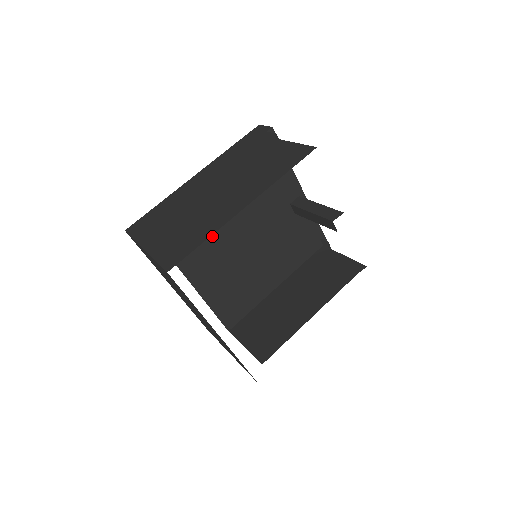
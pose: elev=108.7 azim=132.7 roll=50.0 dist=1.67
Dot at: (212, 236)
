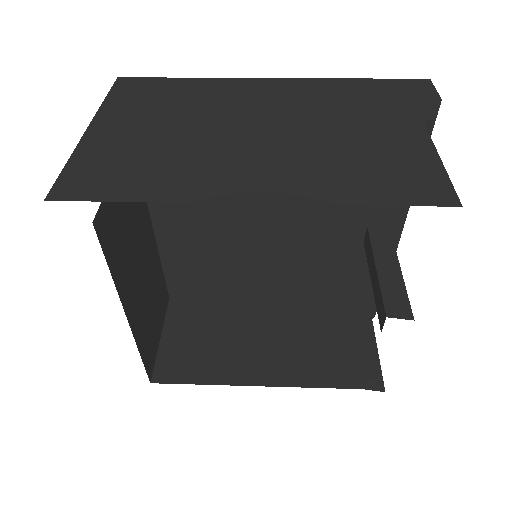
Dot at: occluded
